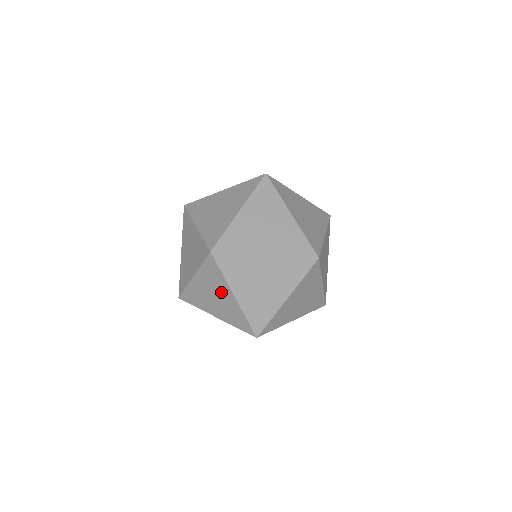
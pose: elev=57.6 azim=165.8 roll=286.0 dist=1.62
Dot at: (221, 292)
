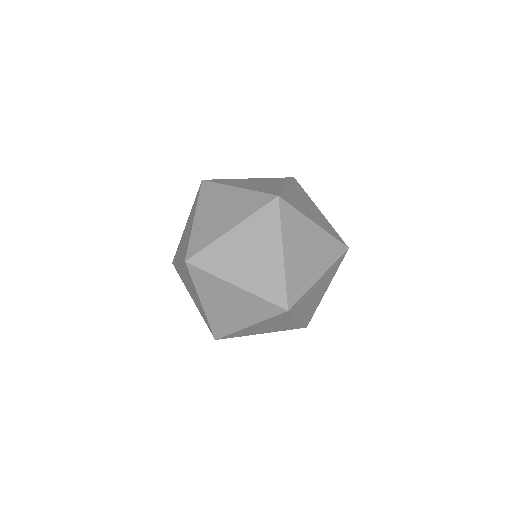
Dot at: (265, 248)
